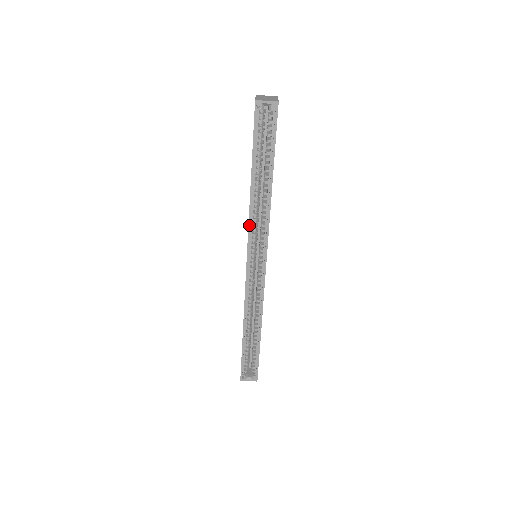
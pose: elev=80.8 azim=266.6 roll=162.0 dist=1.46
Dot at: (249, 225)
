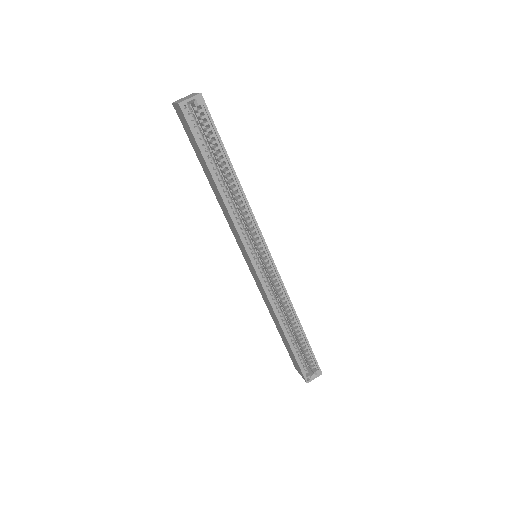
Dot at: (236, 228)
